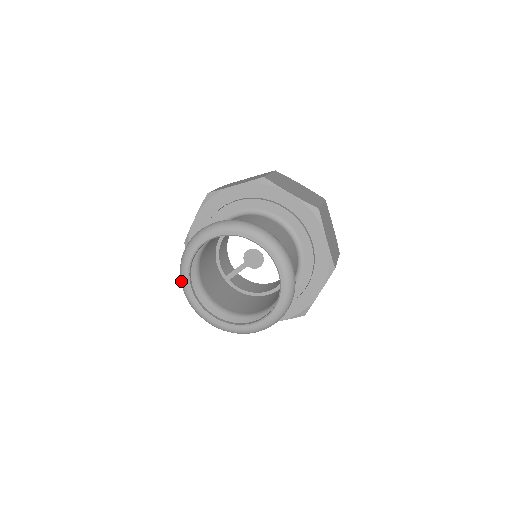
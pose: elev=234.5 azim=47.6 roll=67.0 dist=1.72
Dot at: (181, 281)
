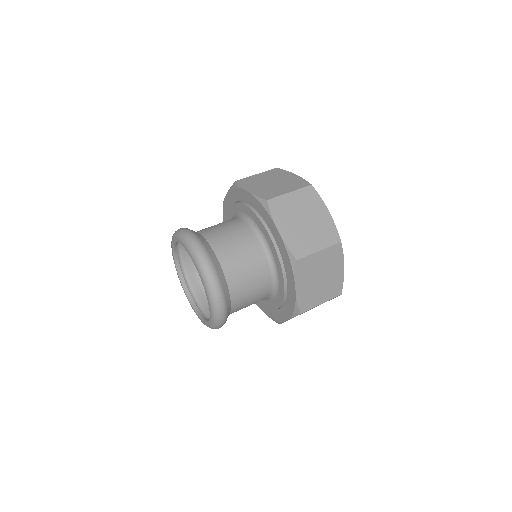
Dot at: occluded
